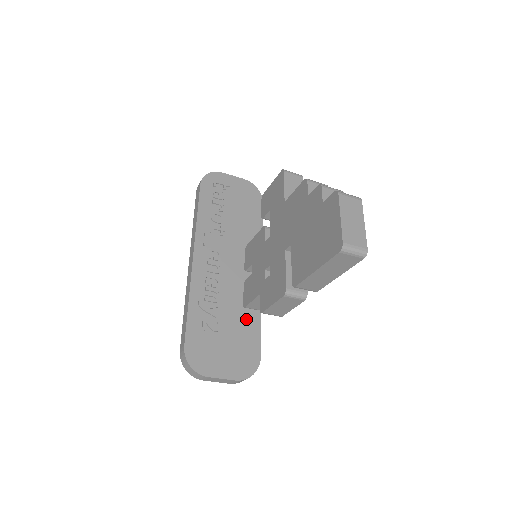
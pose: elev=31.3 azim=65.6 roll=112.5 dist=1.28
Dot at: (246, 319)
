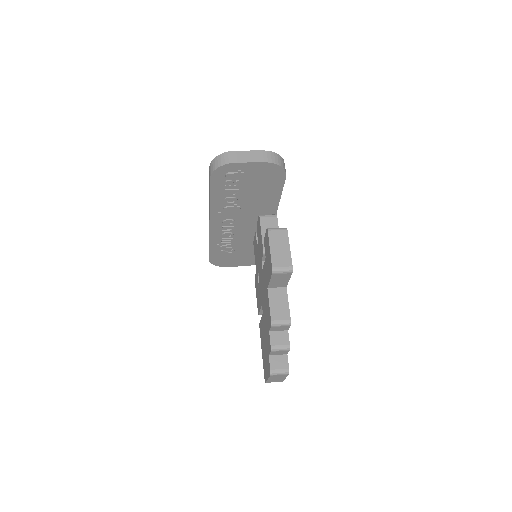
Dot at: occluded
